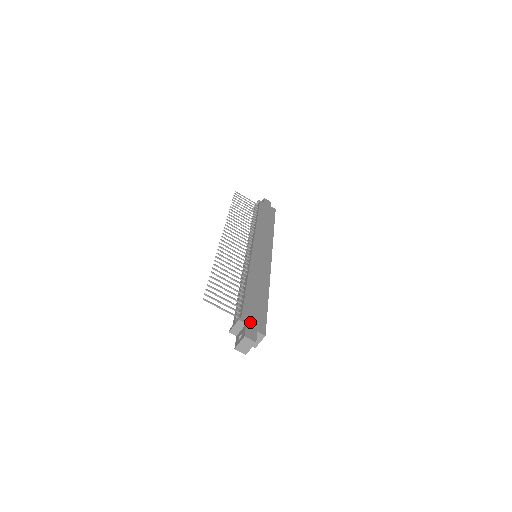
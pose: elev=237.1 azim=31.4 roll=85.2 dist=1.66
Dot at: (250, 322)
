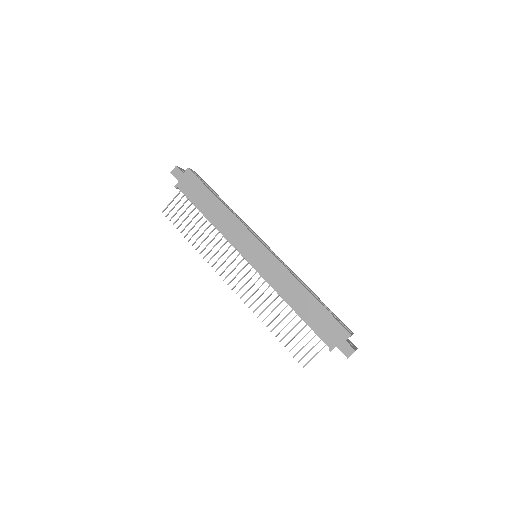
Dot at: (335, 341)
